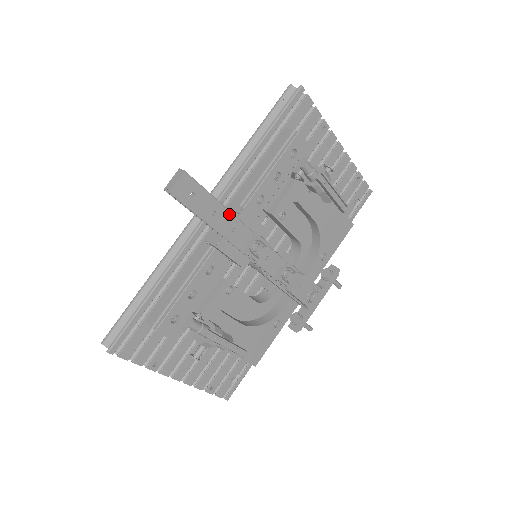
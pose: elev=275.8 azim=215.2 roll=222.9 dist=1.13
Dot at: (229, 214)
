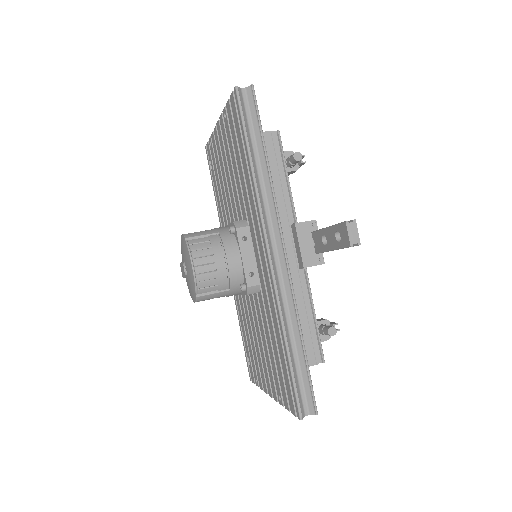
Dot at: occluded
